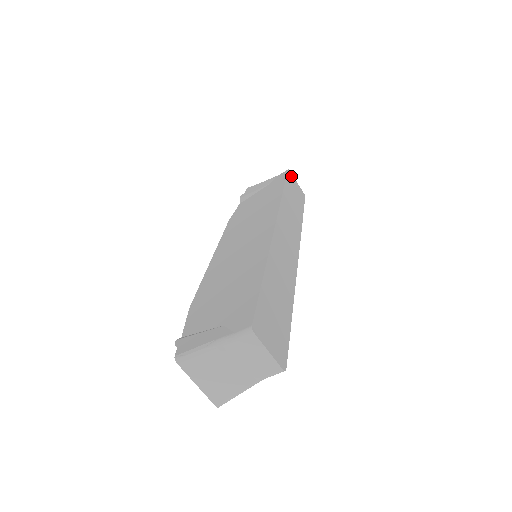
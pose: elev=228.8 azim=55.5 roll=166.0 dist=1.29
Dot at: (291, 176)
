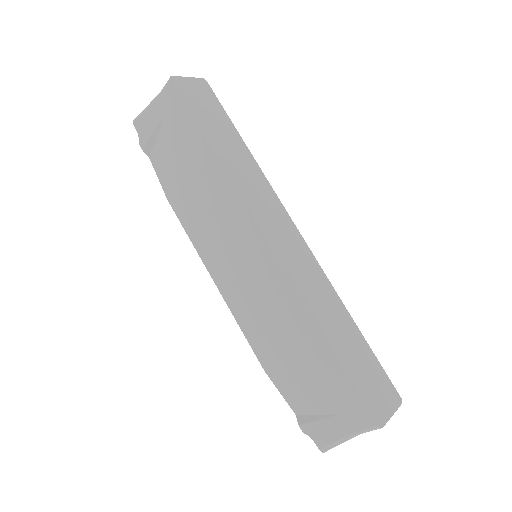
Dot at: (180, 84)
